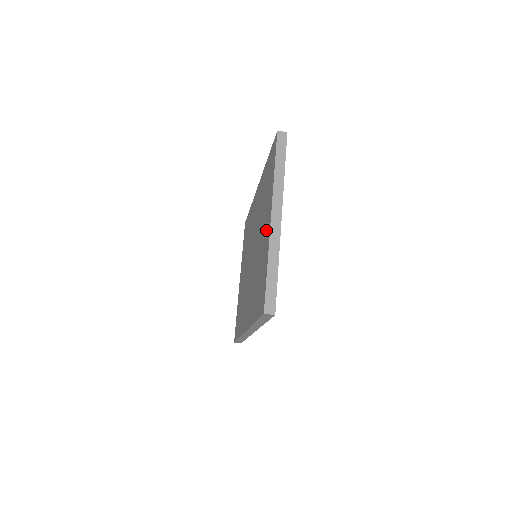
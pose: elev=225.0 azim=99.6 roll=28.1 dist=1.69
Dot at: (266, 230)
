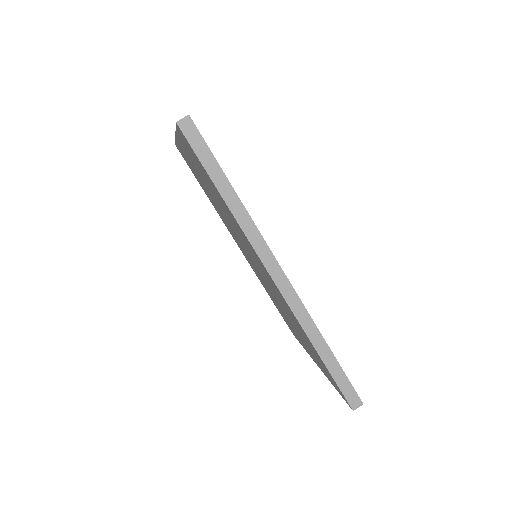
Dot at: (189, 158)
